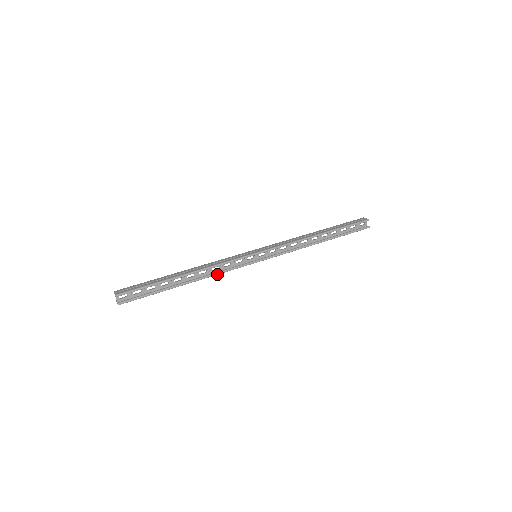
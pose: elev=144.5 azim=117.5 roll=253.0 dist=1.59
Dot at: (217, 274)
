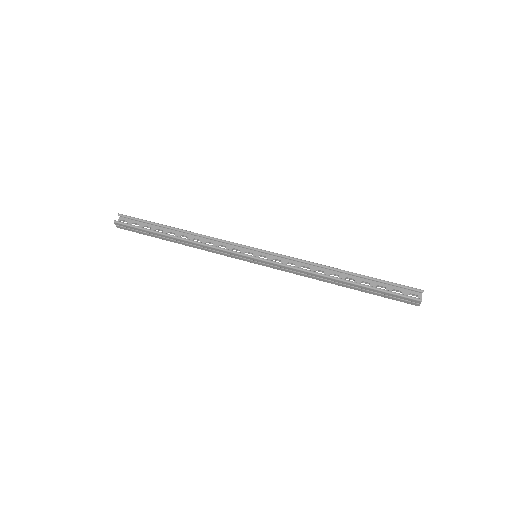
Dot at: (206, 245)
